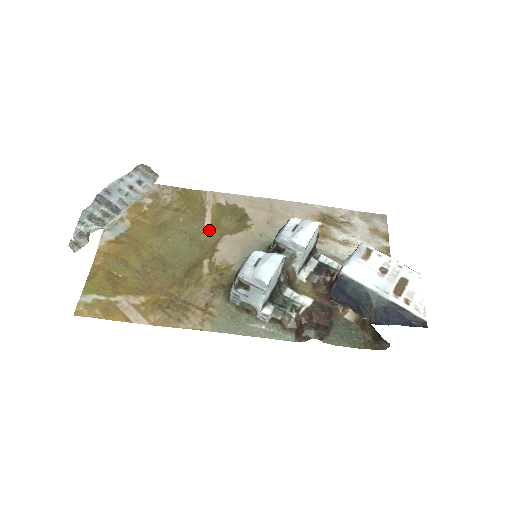
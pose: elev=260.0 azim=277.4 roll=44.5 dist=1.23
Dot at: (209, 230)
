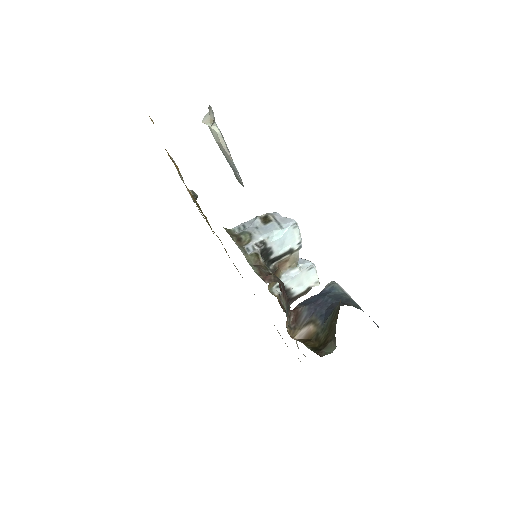
Dot at: occluded
